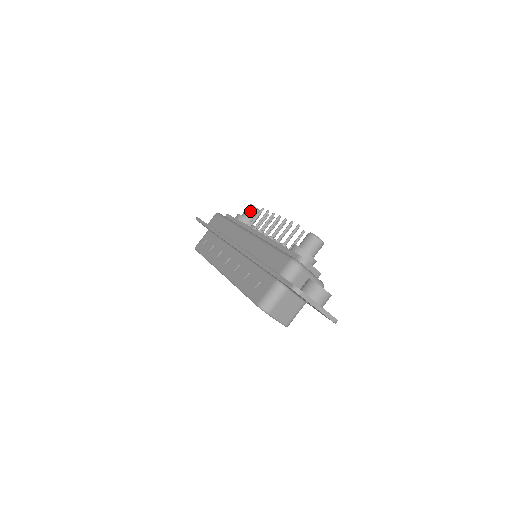
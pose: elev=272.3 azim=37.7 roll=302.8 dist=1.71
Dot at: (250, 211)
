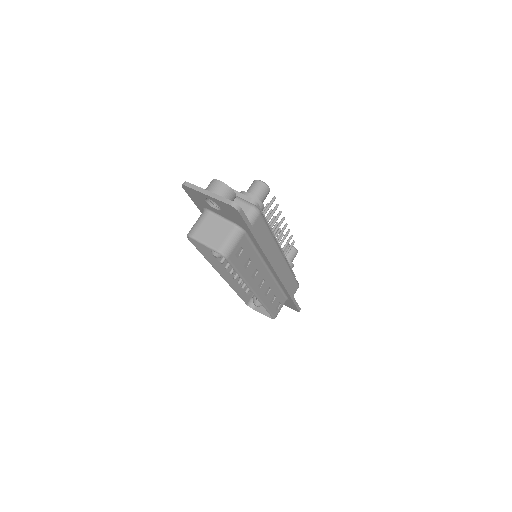
Dot at: occluded
